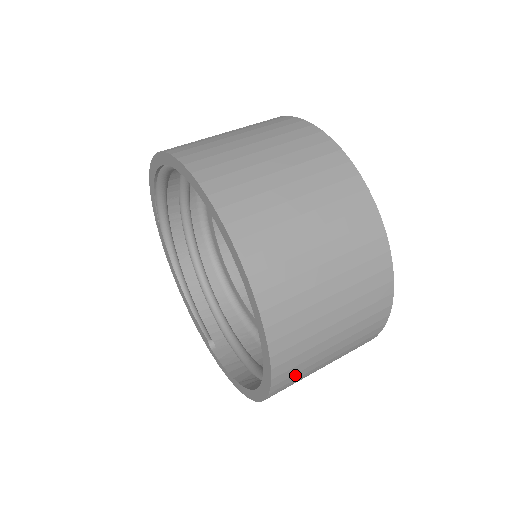
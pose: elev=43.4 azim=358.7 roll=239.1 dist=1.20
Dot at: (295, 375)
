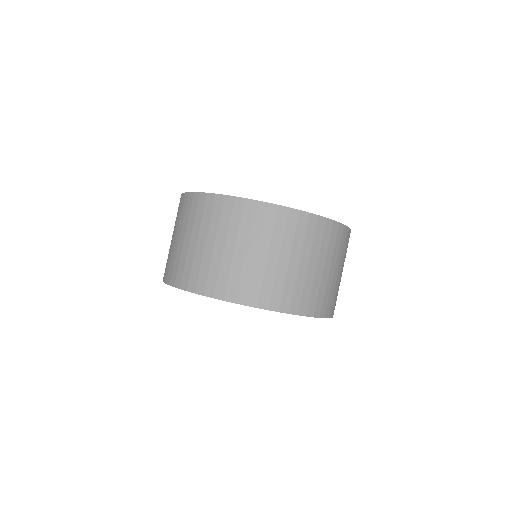
Dot at: occluded
